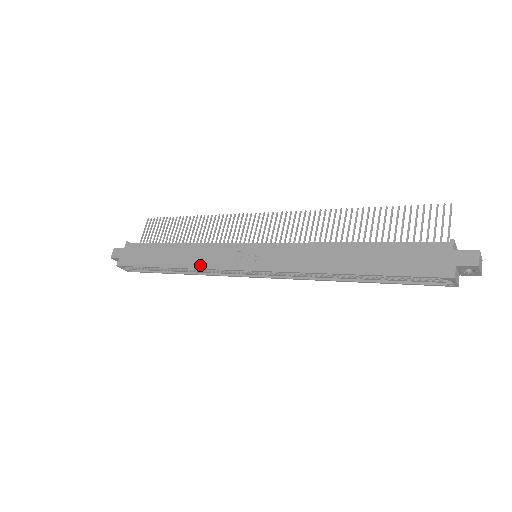
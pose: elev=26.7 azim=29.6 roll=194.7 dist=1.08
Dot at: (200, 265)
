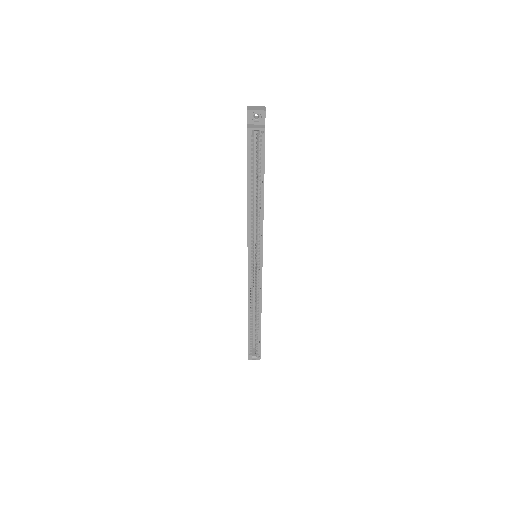
Dot at: occluded
